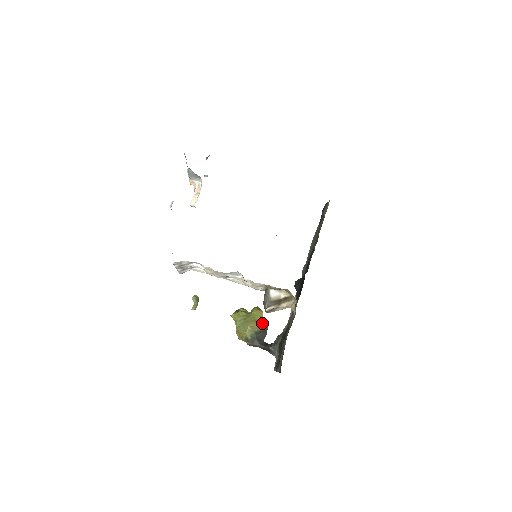
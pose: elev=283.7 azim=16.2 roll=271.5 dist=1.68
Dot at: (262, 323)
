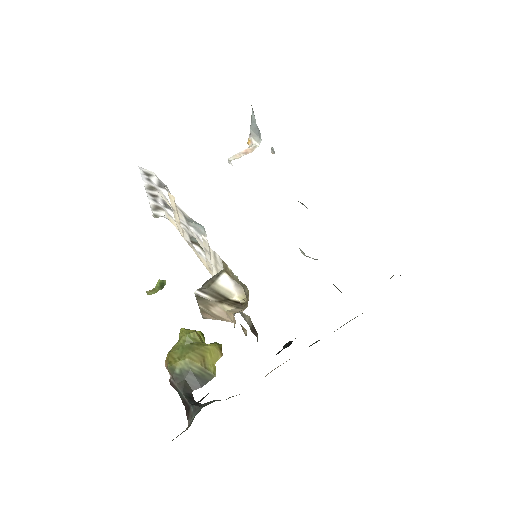
Dot at: (209, 367)
